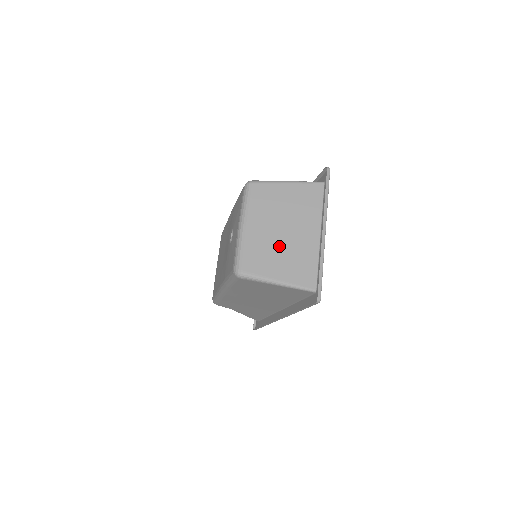
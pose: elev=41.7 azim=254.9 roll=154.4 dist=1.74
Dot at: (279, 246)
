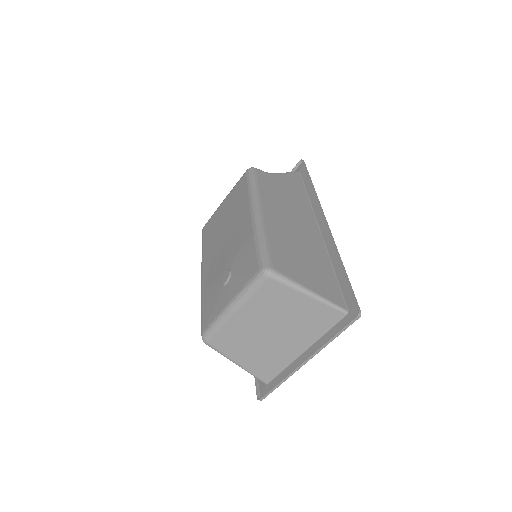
Dot at: (257, 342)
